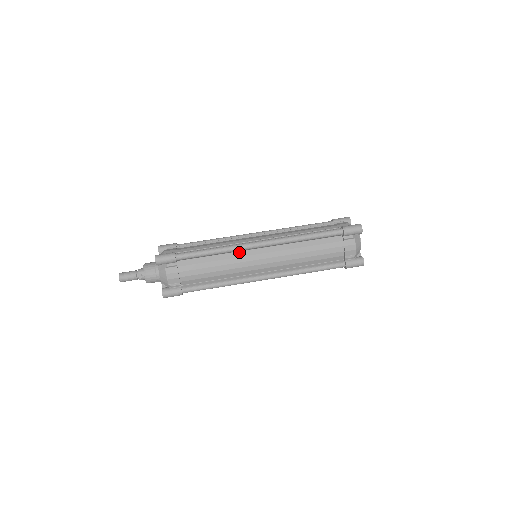
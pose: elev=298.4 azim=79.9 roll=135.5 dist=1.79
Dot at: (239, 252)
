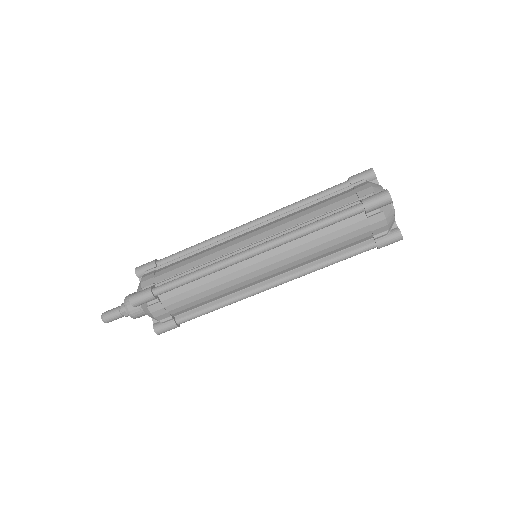
Dot at: (230, 266)
